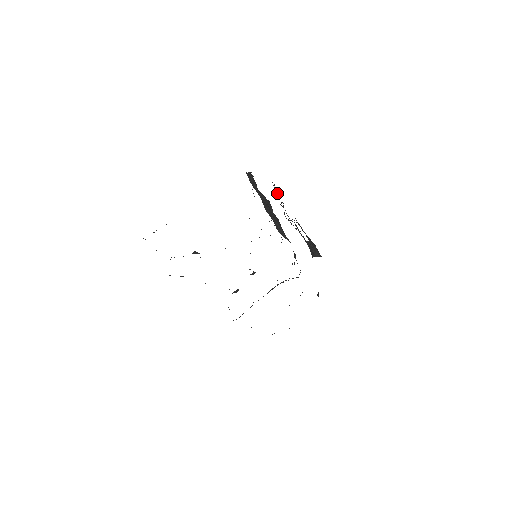
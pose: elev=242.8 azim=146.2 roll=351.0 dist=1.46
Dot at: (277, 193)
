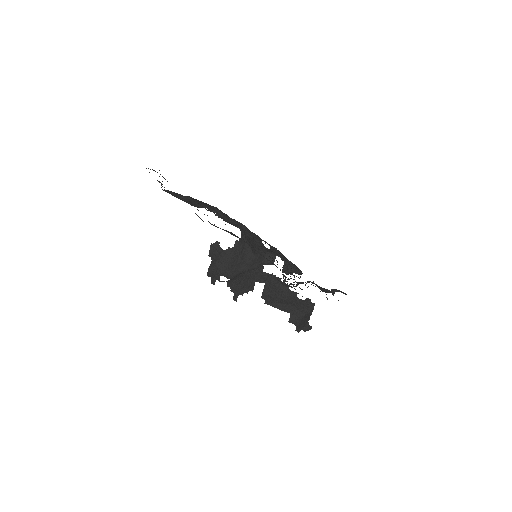
Dot at: (241, 282)
